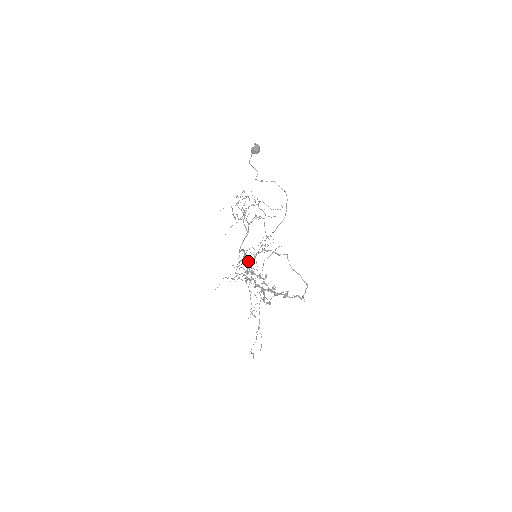
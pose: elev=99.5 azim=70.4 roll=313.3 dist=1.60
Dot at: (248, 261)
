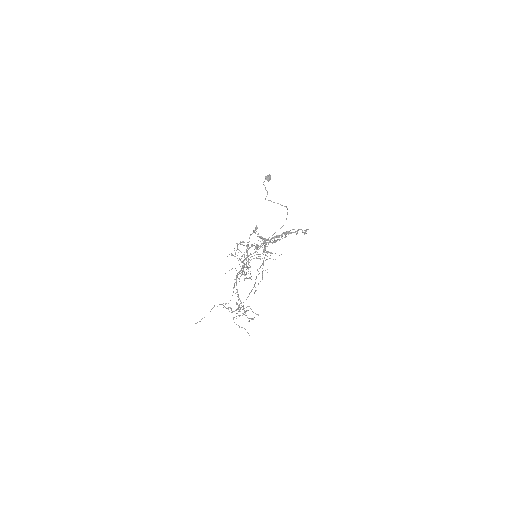
Dot at: (248, 255)
